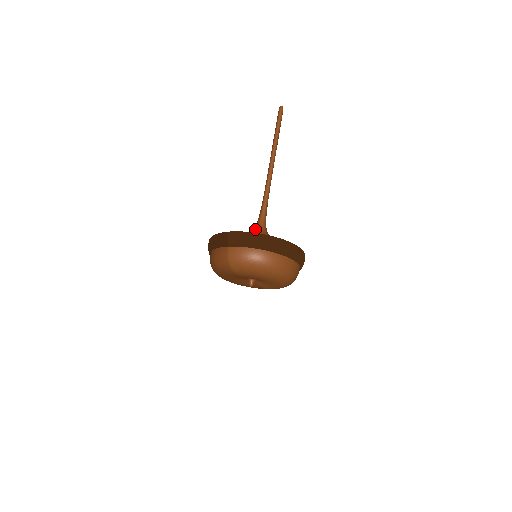
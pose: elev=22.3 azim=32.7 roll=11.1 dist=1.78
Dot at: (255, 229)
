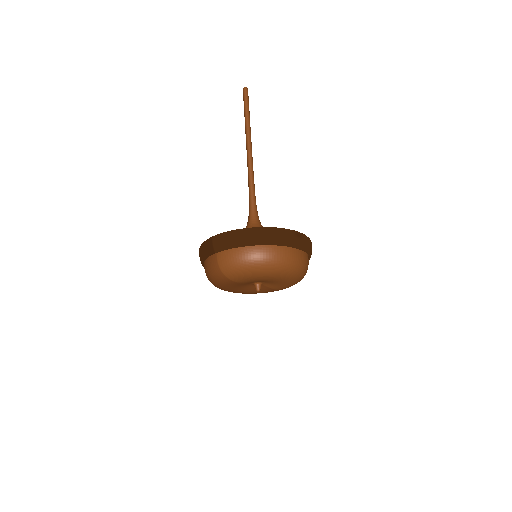
Dot at: (247, 226)
